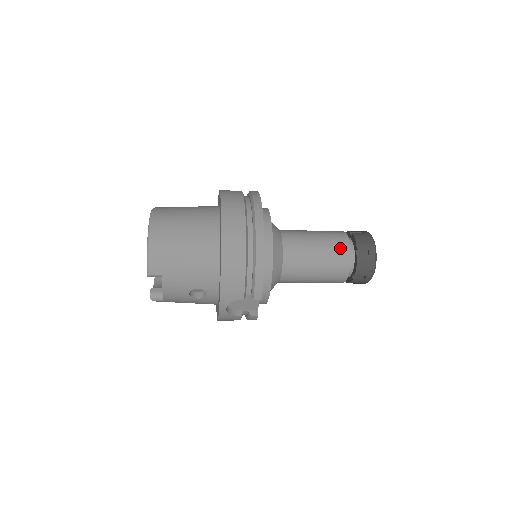
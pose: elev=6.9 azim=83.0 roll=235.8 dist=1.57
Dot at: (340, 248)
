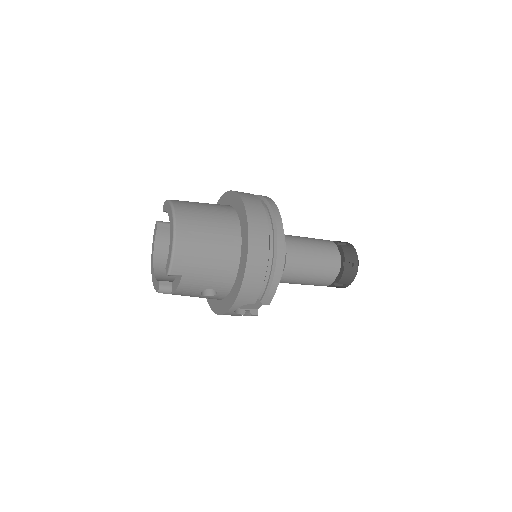
Dot at: (332, 259)
